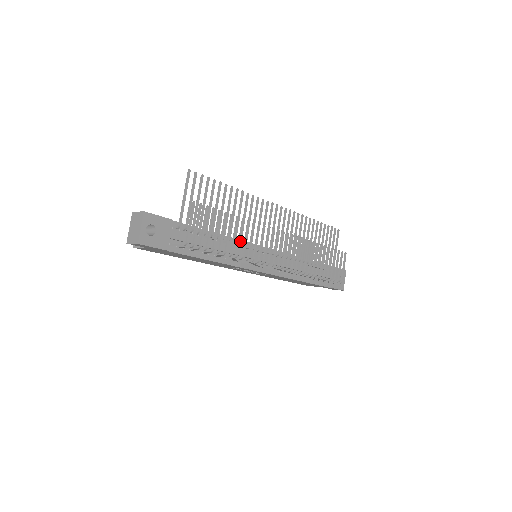
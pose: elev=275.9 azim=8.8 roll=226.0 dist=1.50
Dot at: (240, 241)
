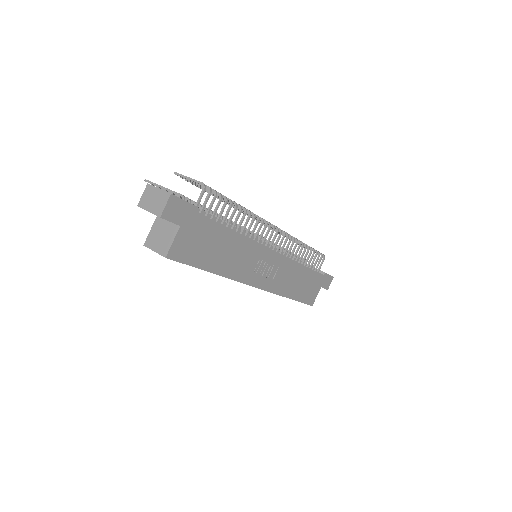
Dot at: occluded
